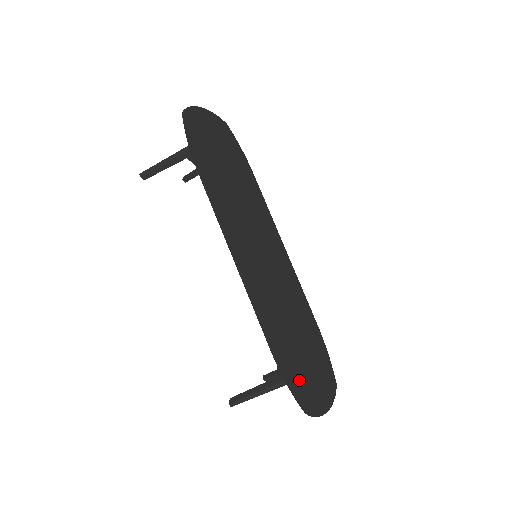
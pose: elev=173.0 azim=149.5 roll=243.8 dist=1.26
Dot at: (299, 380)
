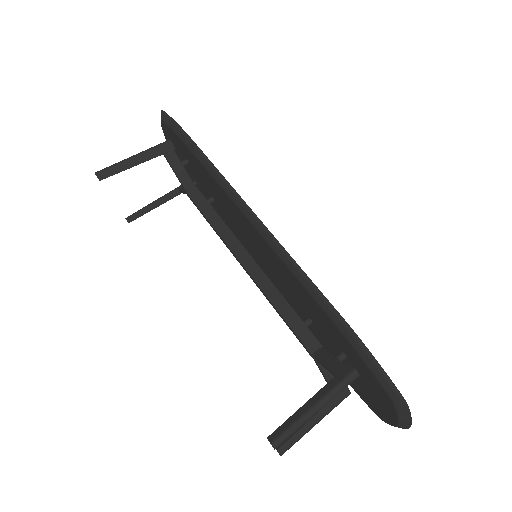
Dot at: occluded
